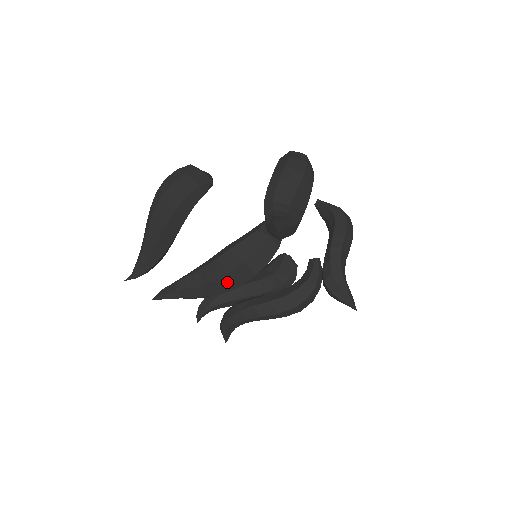
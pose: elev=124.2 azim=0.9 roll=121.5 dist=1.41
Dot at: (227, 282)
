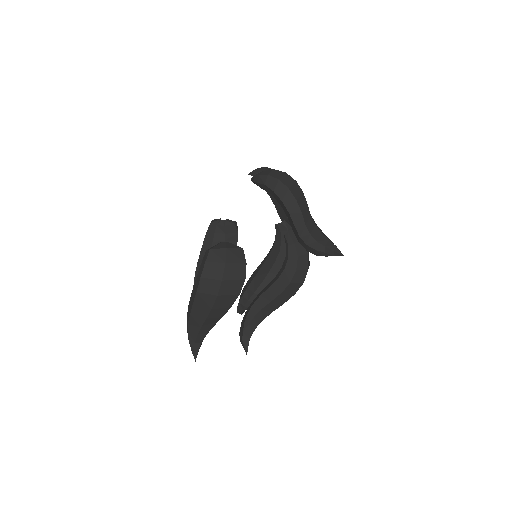
Dot at: occluded
